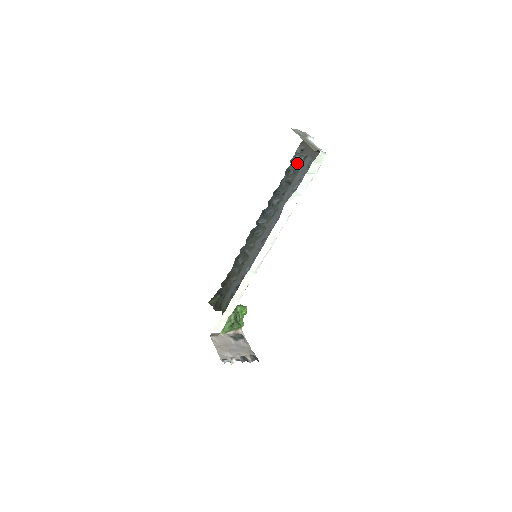
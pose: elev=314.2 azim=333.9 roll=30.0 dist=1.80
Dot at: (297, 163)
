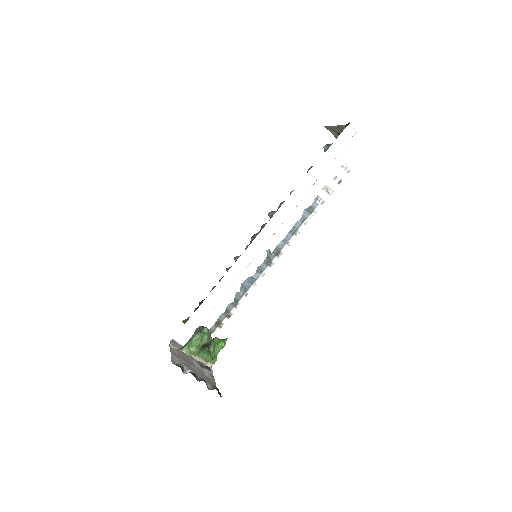
Dot at: occluded
